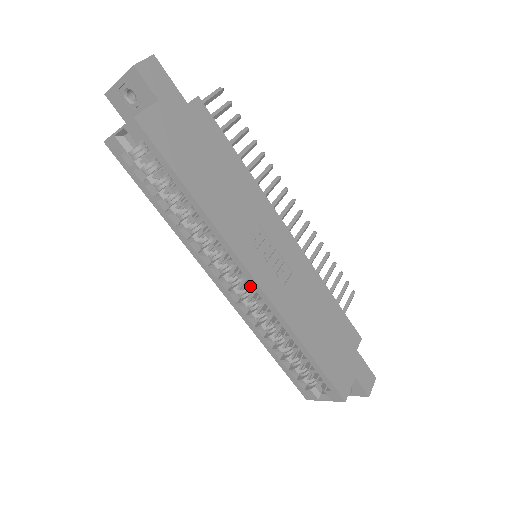
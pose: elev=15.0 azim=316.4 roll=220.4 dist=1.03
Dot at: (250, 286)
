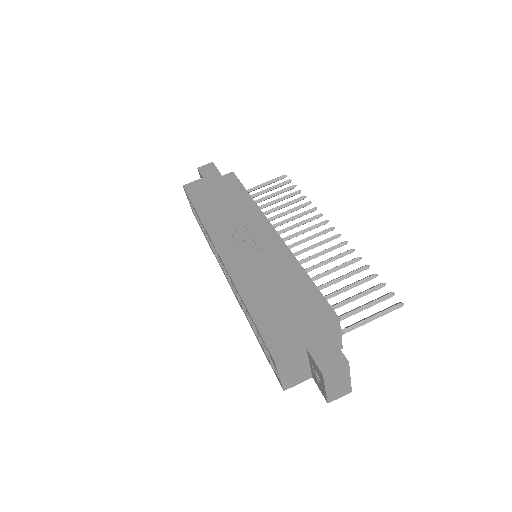
Dot at: (222, 263)
